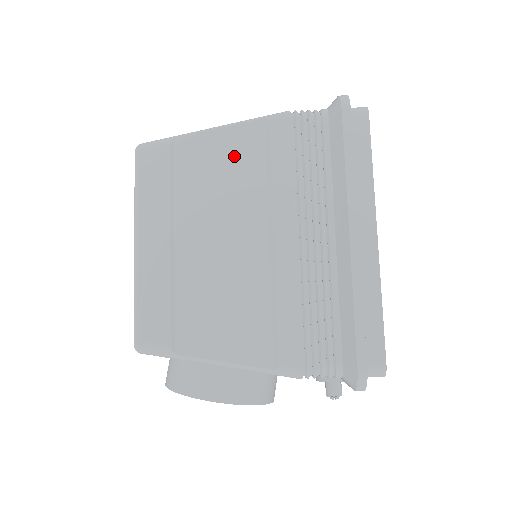
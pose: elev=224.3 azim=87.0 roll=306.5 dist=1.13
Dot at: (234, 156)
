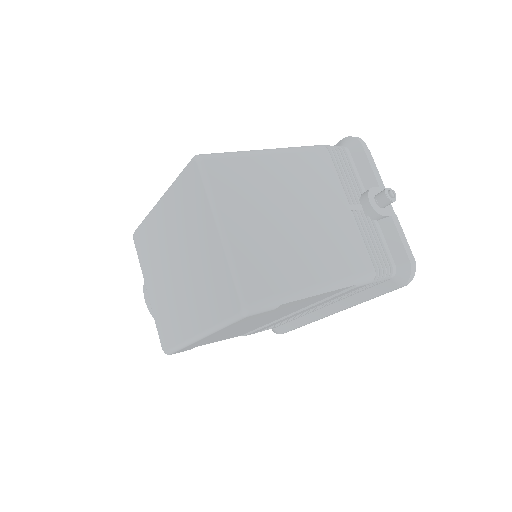
Dot at: (312, 300)
